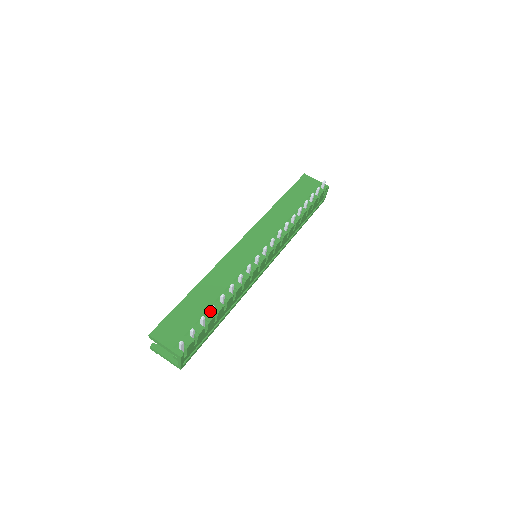
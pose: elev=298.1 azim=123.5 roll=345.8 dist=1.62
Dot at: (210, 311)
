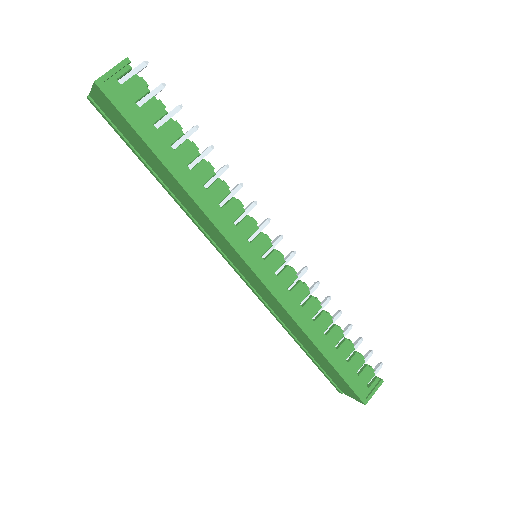
Dot at: (185, 134)
